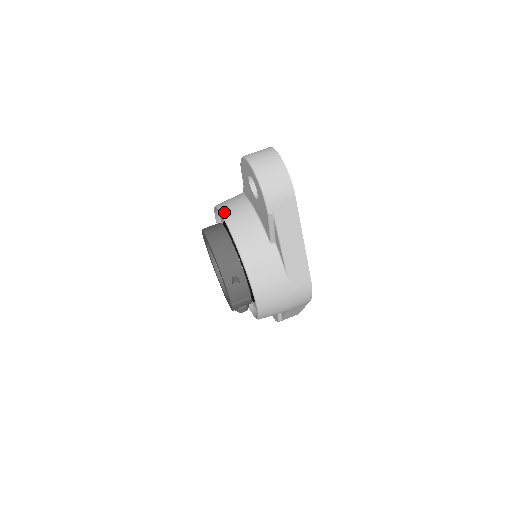
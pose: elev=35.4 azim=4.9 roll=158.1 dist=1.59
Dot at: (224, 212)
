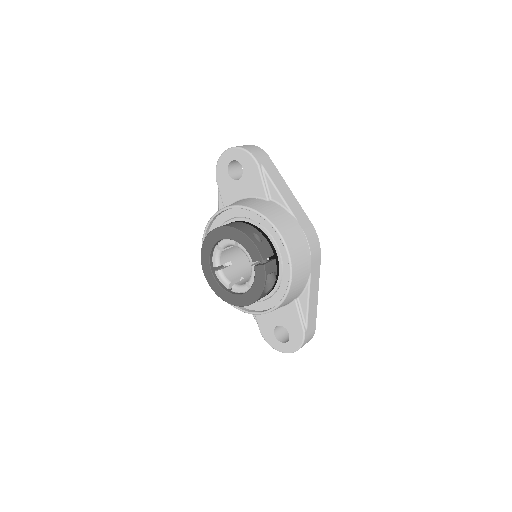
Dot at: (218, 211)
